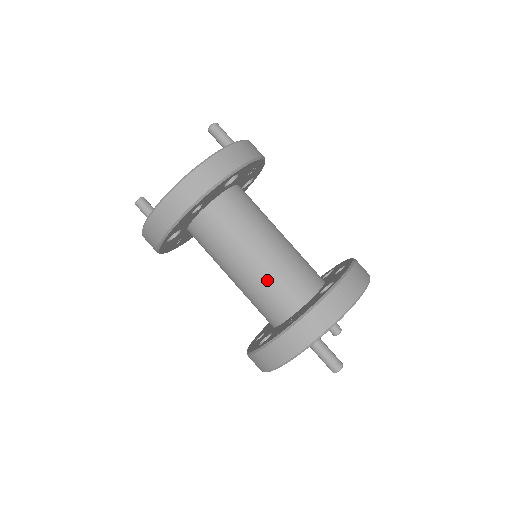
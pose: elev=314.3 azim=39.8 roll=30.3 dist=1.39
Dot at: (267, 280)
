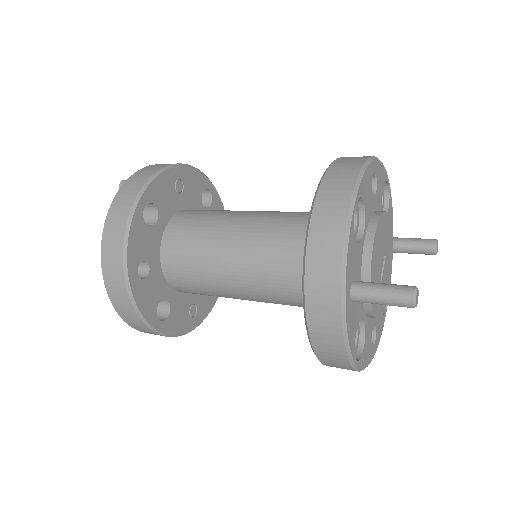
Dot at: (265, 271)
